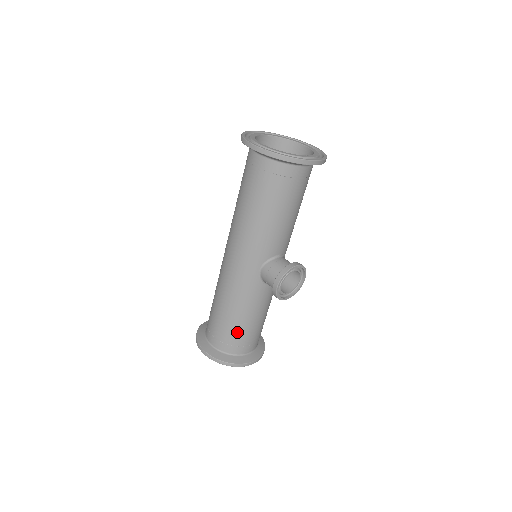
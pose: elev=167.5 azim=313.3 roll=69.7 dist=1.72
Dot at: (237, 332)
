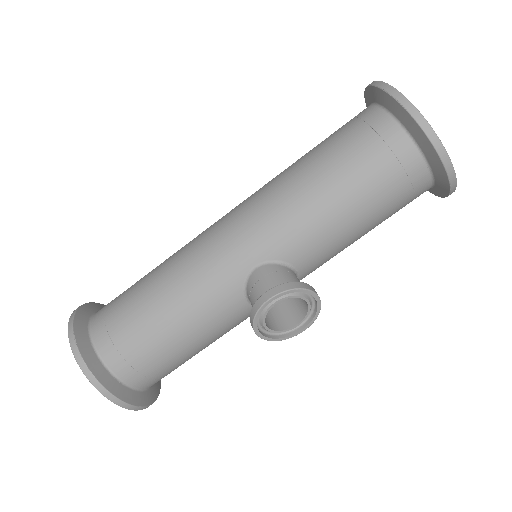
Dot at: (144, 336)
